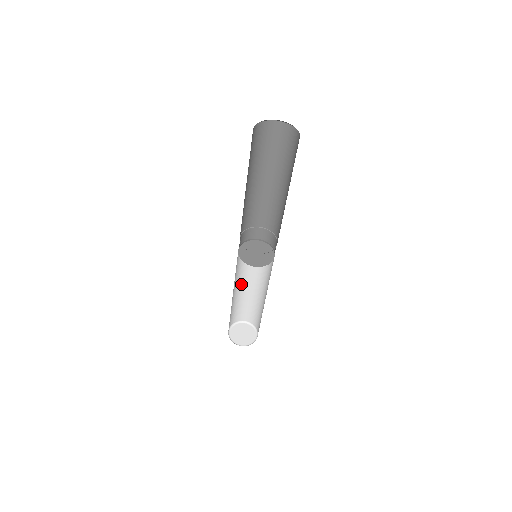
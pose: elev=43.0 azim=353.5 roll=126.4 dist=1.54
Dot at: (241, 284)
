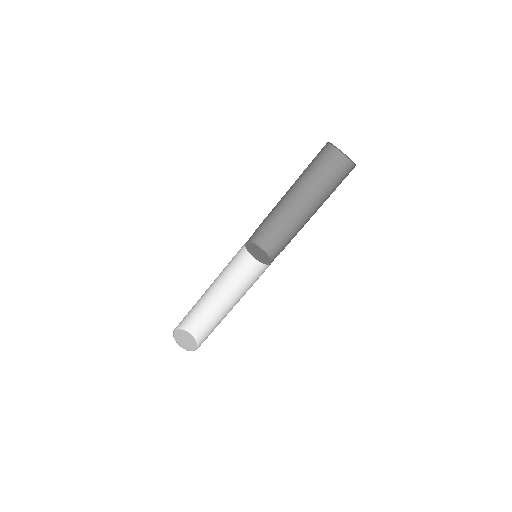
Dot at: (222, 288)
